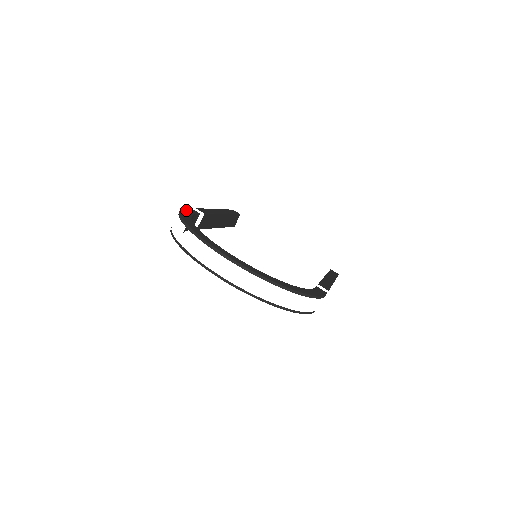
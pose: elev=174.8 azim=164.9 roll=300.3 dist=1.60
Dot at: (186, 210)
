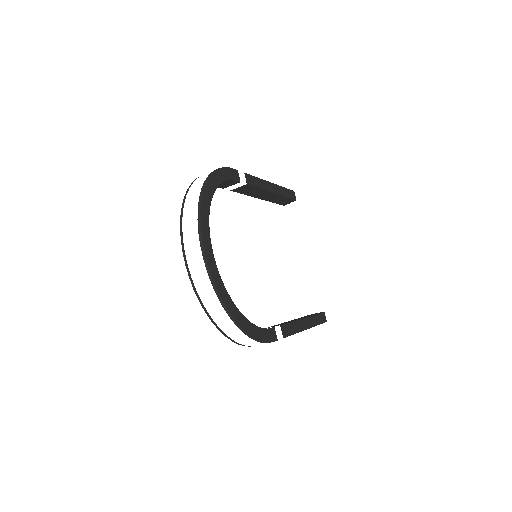
Dot at: (227, 171)
